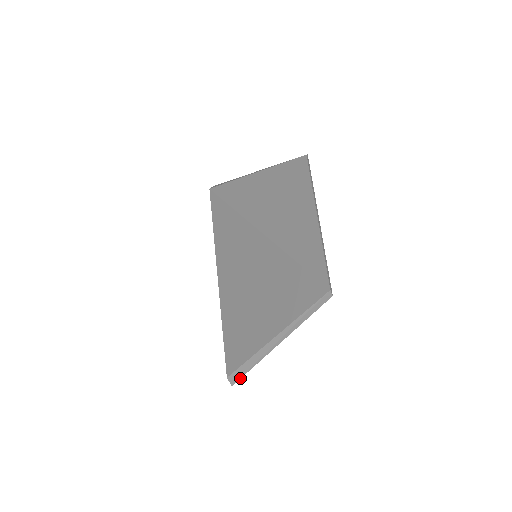
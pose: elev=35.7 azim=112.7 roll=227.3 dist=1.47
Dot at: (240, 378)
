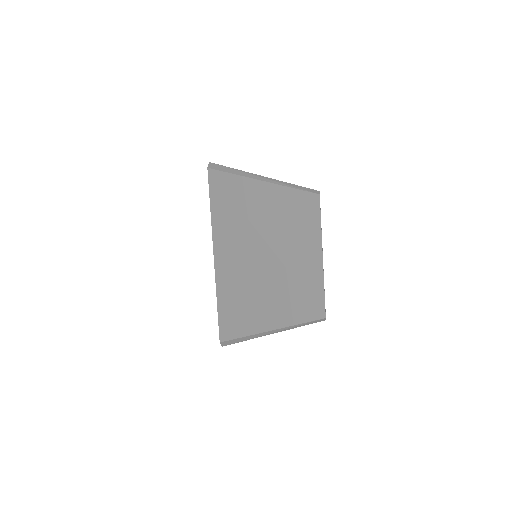
Dot at: occluded
